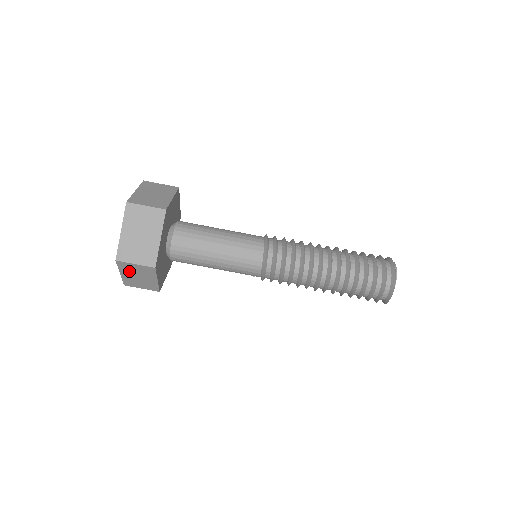
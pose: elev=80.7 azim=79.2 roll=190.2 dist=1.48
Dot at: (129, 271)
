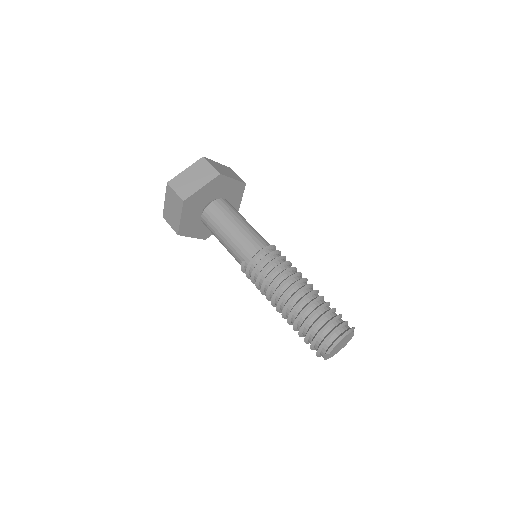
Dot at: (196, 170)
